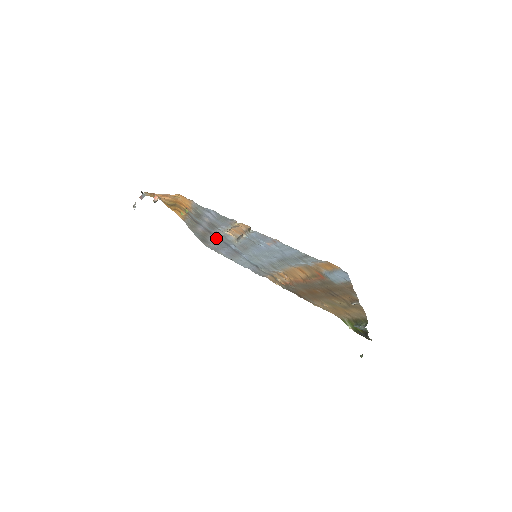
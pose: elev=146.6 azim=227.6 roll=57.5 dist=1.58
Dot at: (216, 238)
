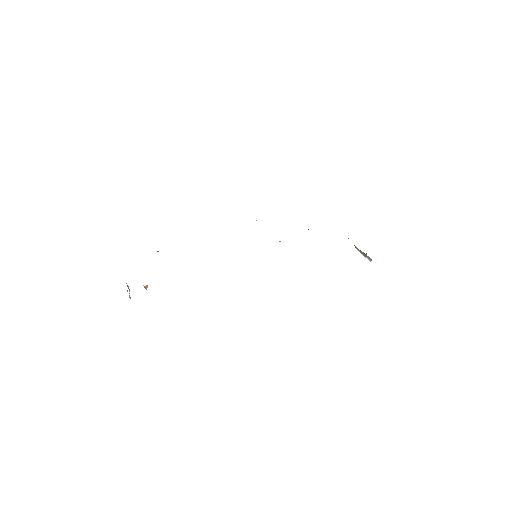
Dot at: occluded
